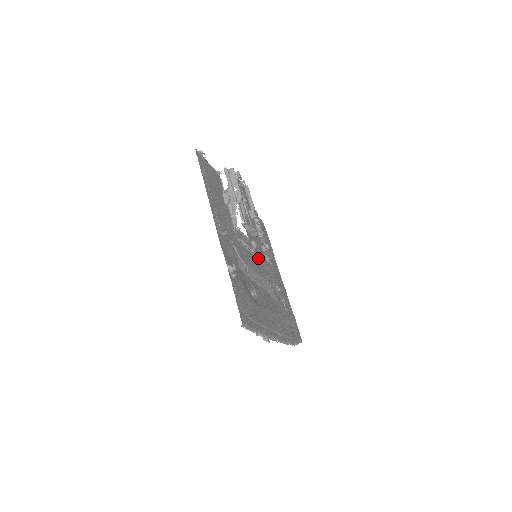
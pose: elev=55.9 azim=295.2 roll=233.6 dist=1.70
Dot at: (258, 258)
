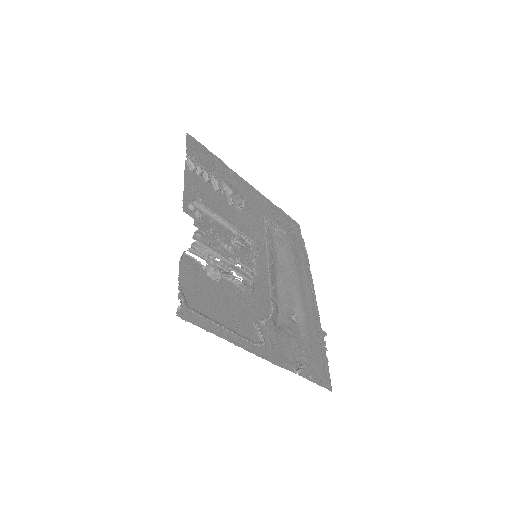
Dot at: occluded
